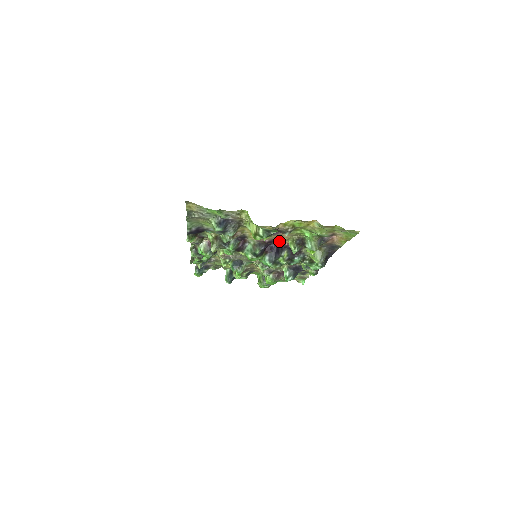
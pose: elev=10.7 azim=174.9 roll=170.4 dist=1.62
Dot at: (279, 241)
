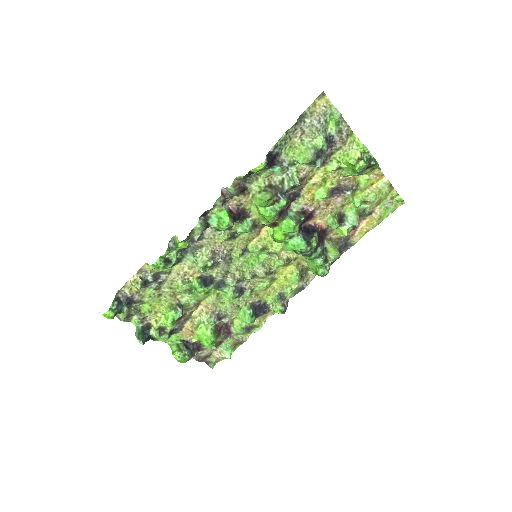
Dot at: (308, 224)
